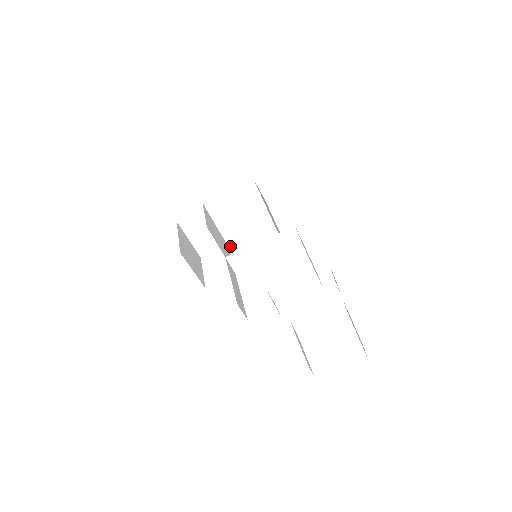
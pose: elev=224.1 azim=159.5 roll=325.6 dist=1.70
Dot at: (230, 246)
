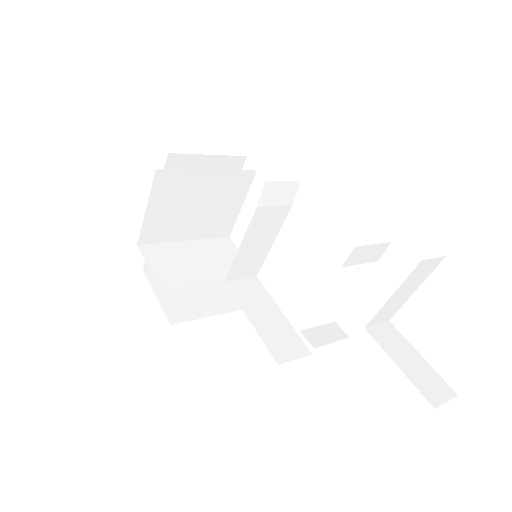
Dot at: (227, 234)
